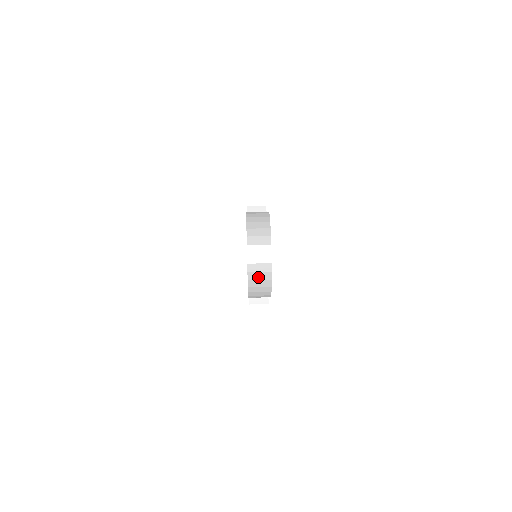
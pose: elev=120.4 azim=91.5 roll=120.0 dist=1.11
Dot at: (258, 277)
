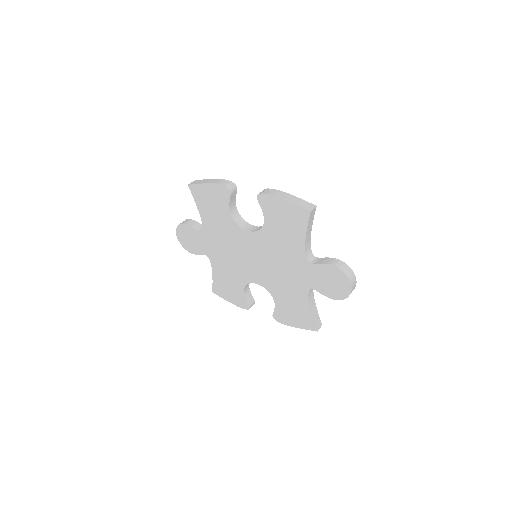
Dot at: occluded
